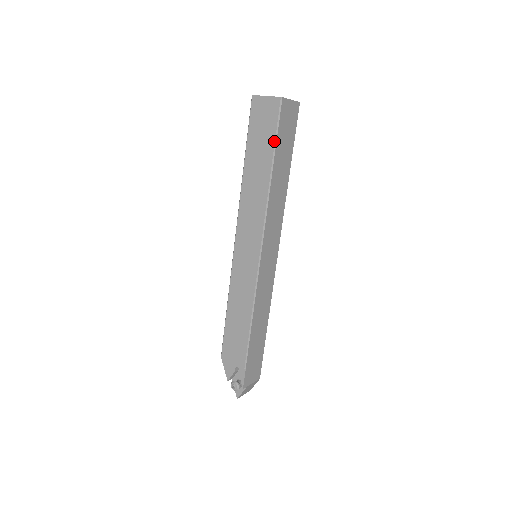
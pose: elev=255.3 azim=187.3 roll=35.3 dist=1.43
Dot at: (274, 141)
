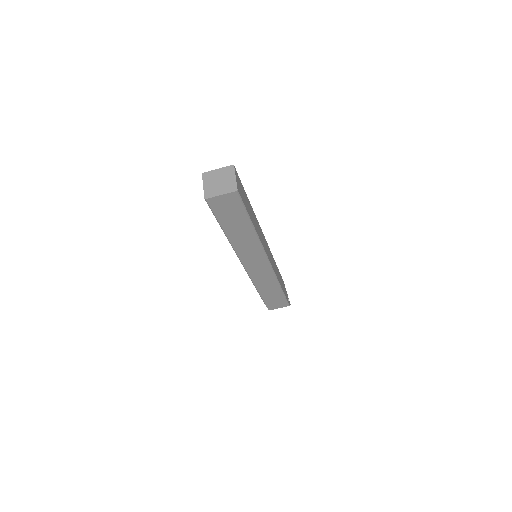
Dot at: (216, 219)
